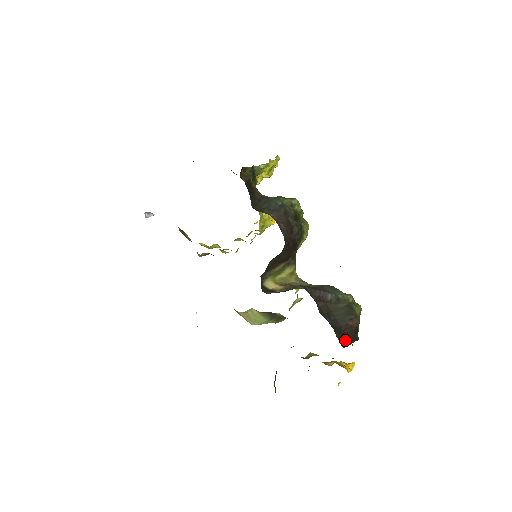
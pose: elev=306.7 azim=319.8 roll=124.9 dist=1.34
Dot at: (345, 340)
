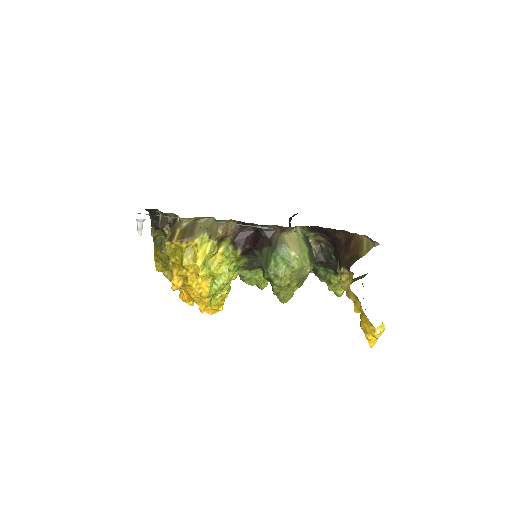
Dot at: occluded
